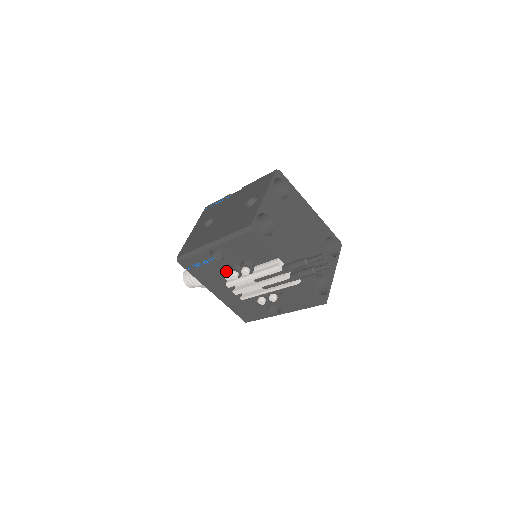
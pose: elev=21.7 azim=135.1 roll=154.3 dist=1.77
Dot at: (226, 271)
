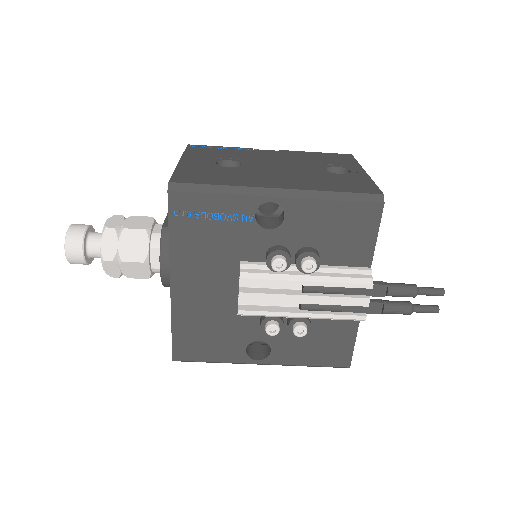
Dot at: (251, 251)
